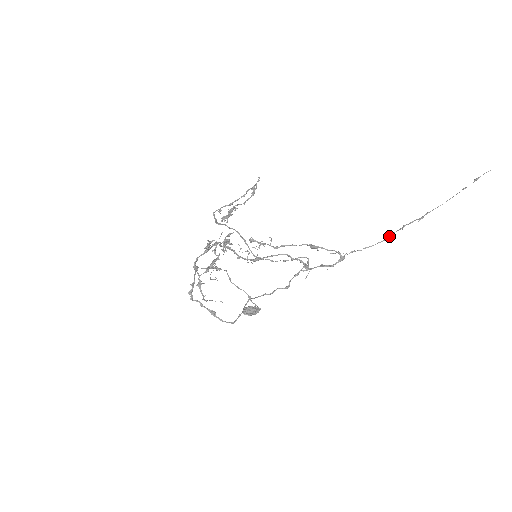
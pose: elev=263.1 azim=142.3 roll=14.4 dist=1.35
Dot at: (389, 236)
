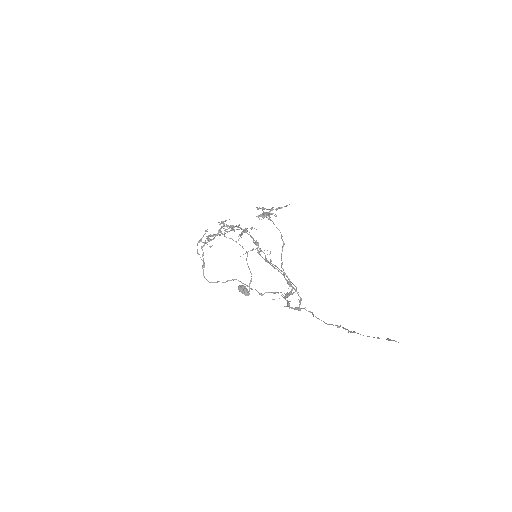
Dot at: (331, 324)
